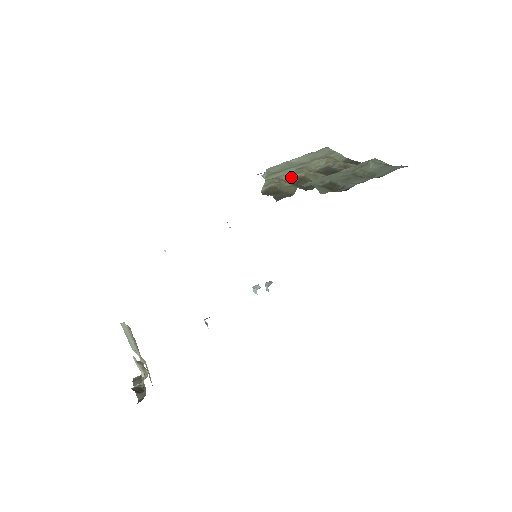
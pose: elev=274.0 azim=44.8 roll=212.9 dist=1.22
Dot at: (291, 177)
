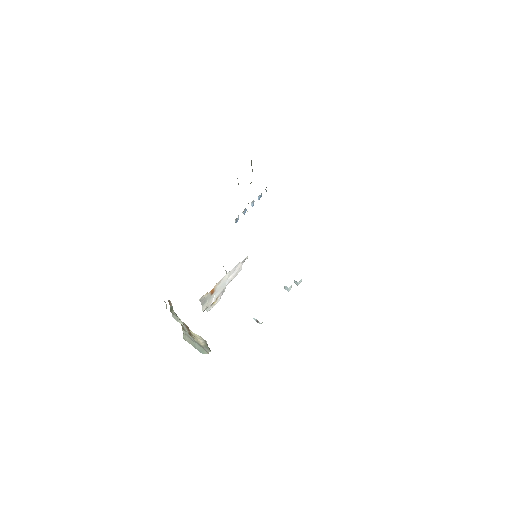
Dot at: occluded
